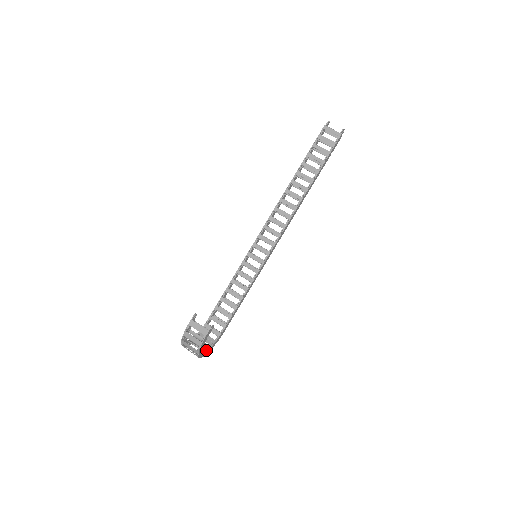
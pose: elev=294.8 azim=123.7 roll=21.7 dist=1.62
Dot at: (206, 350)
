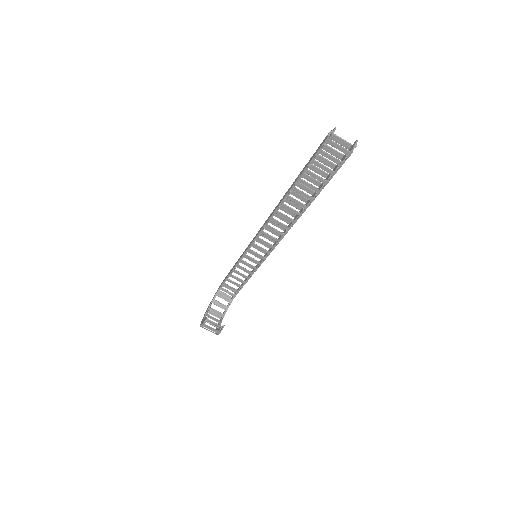
Dot at: (224, 314)
